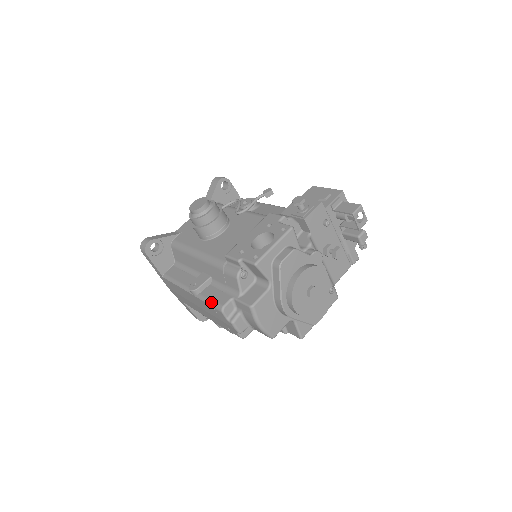
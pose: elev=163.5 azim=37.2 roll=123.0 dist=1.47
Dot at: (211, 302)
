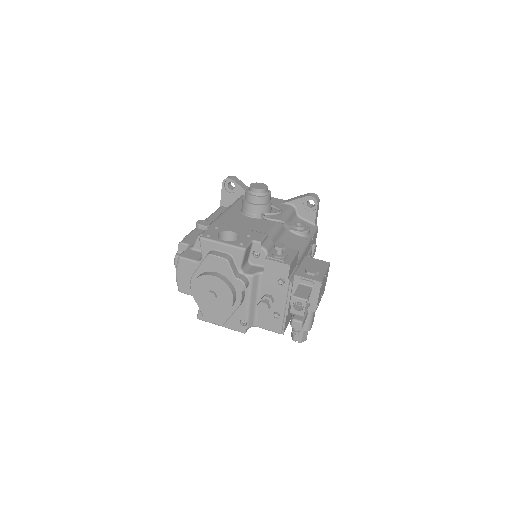
Dot at: (187, 235)
